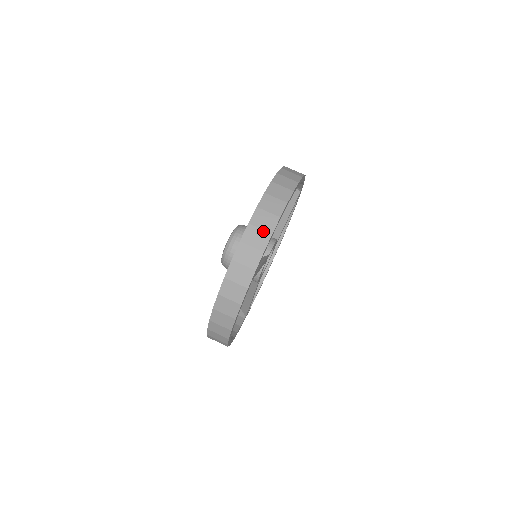
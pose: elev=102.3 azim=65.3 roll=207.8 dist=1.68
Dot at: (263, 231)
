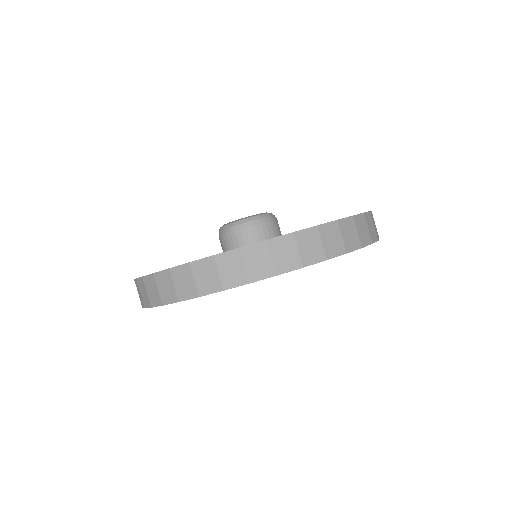
Dot at: (174, 290)
